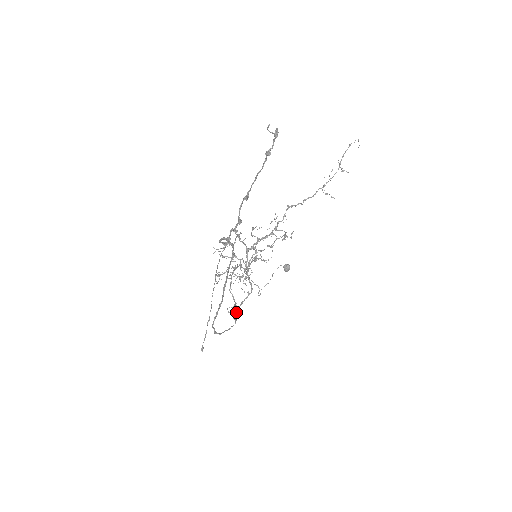
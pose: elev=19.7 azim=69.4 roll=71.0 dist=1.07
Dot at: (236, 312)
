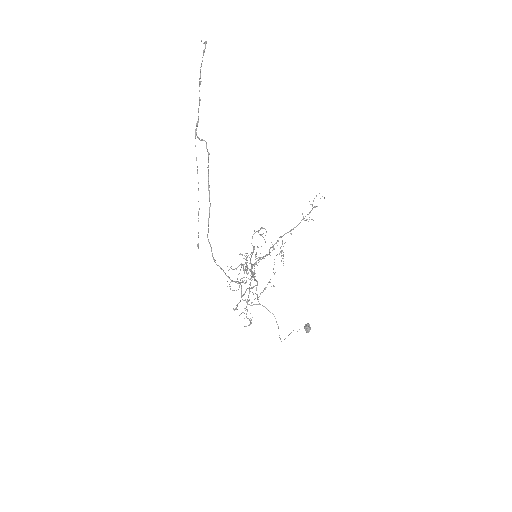
Dot at: (243, 294)
